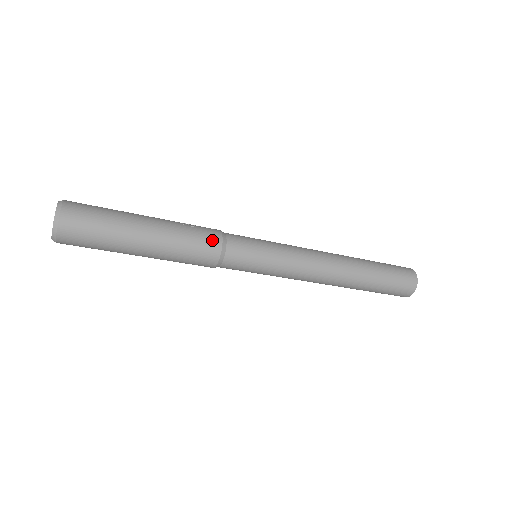
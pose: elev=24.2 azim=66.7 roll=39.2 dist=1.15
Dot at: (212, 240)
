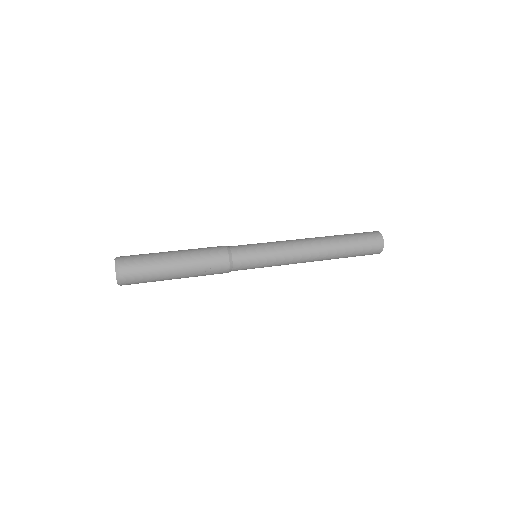
Dot at: occluded
